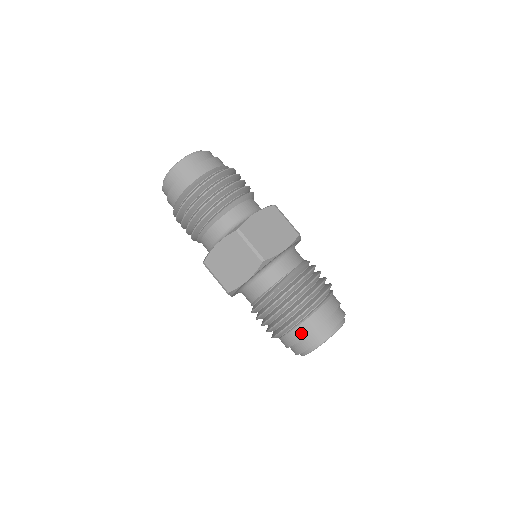
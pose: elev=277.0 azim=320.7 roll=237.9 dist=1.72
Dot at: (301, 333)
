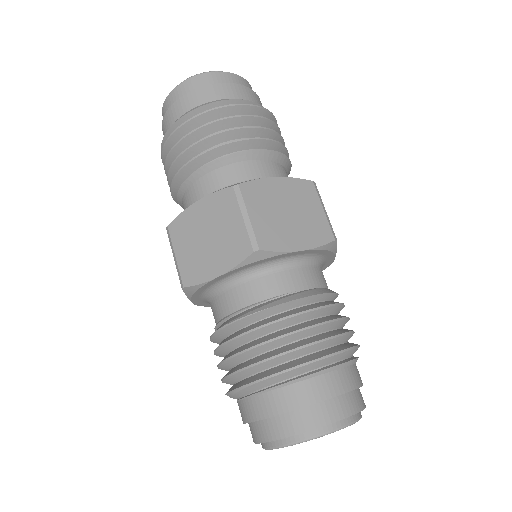
Dot at: (274, 405)
